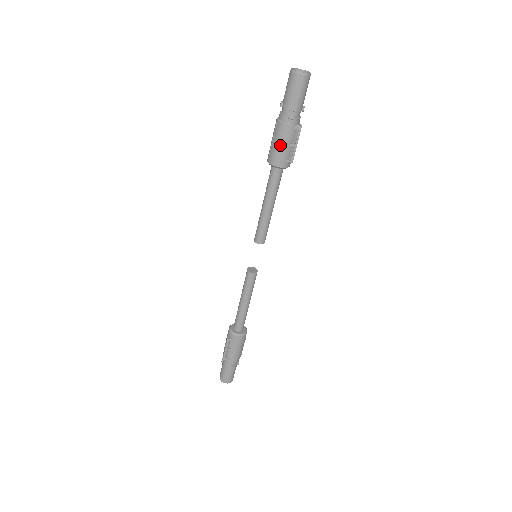
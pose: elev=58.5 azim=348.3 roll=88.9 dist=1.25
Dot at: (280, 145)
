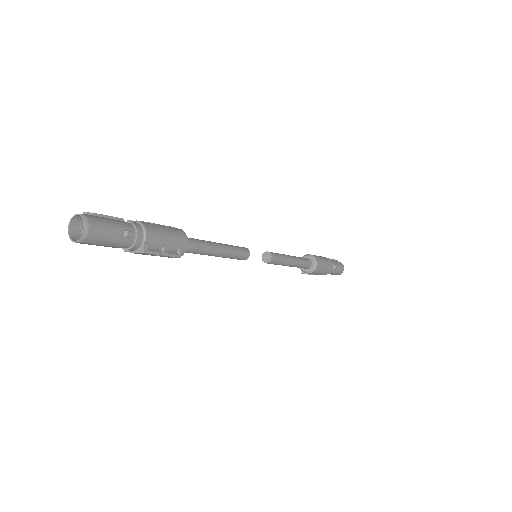
Dot at: (151, 255)
